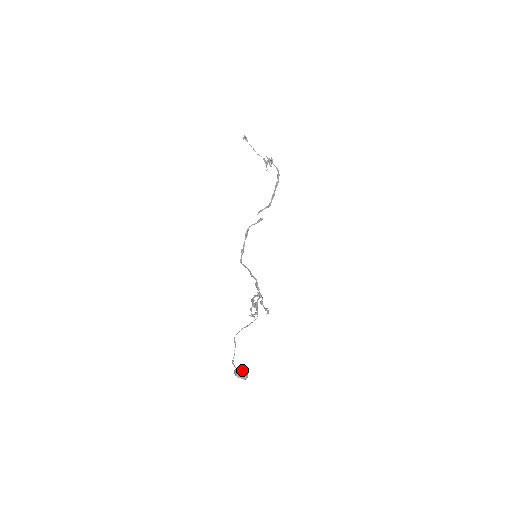
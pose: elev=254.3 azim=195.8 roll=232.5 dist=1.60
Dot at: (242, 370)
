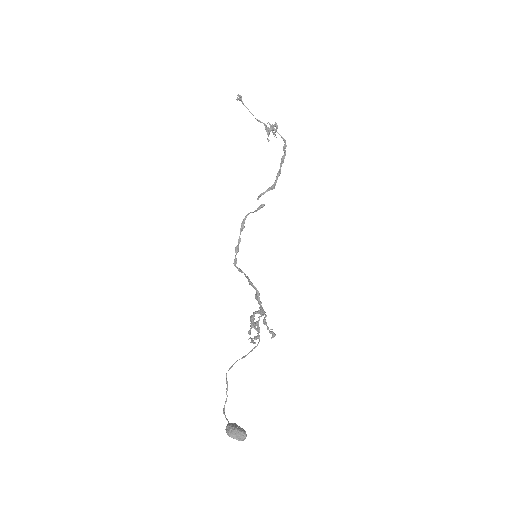
Dot at: (238, 426)
